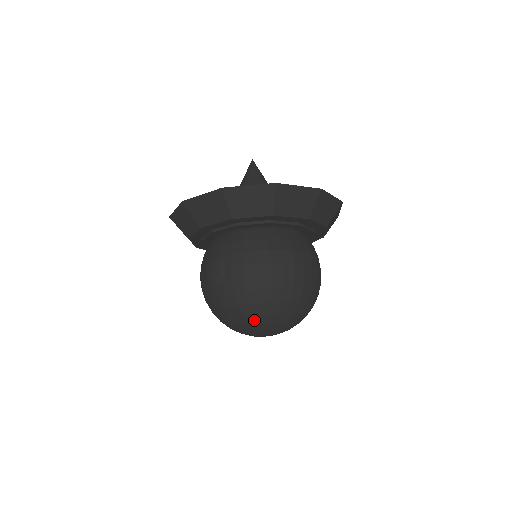
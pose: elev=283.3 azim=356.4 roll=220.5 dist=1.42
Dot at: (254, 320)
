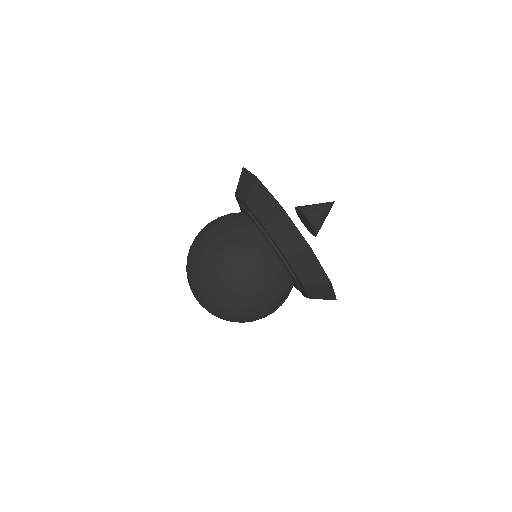
Dot at: (211, 304)
